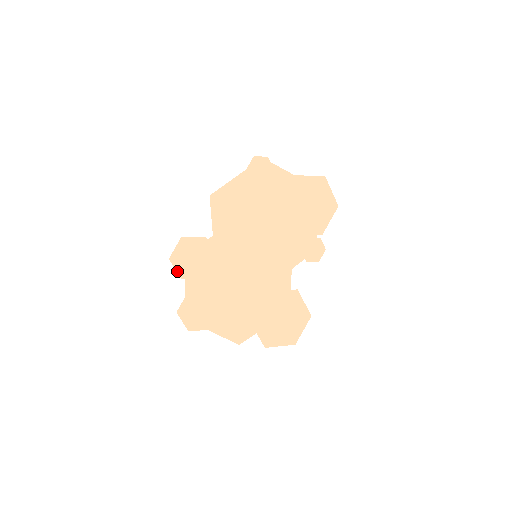
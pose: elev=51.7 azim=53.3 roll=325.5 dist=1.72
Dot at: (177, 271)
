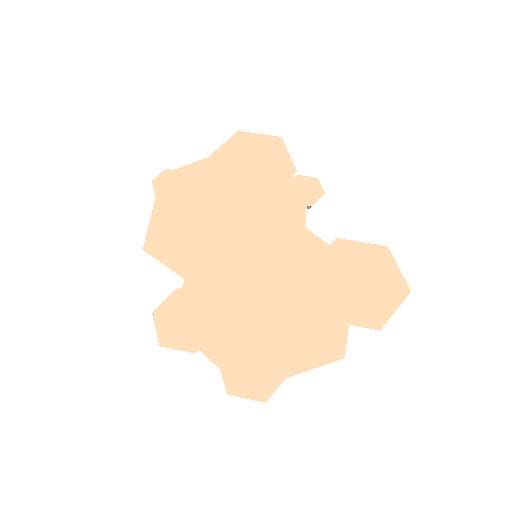
Dot at: (181, 350)
